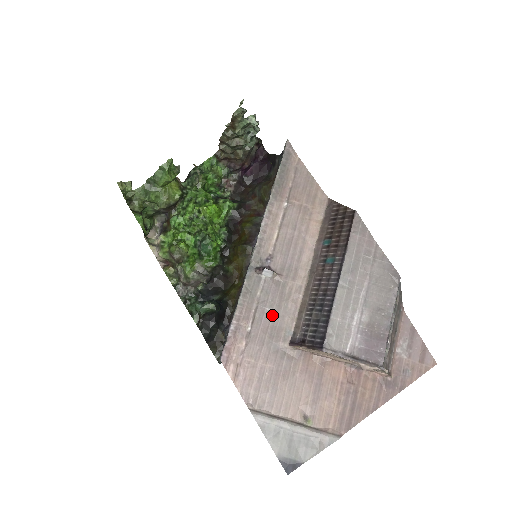
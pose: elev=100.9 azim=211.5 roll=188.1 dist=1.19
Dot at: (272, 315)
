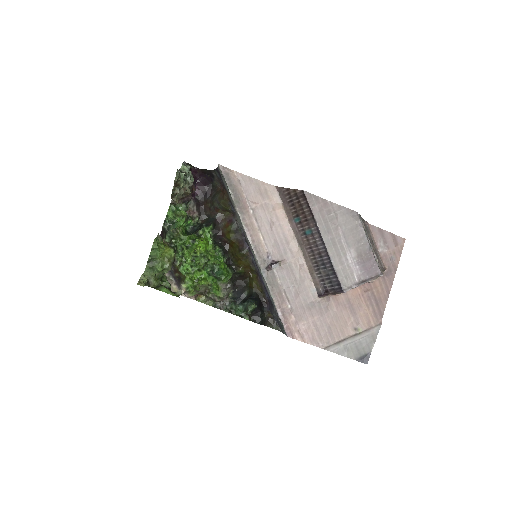
Dot at: (296, 288)
